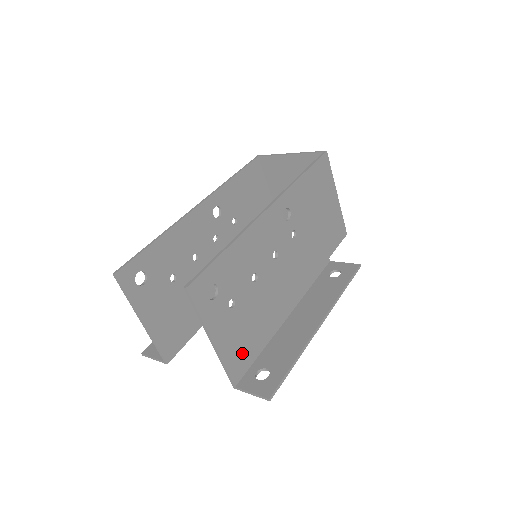
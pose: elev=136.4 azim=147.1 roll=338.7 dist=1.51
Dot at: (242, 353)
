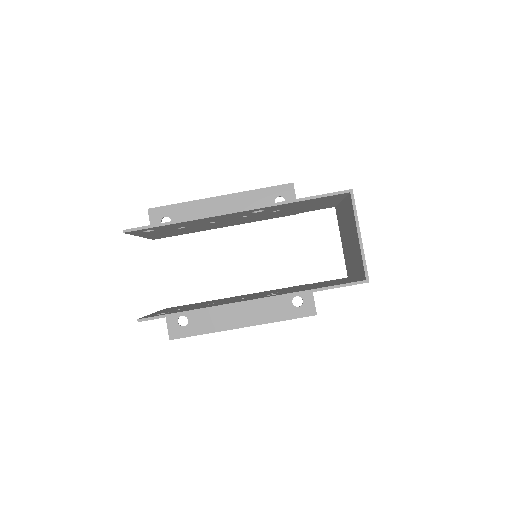
Dot at: occluded
